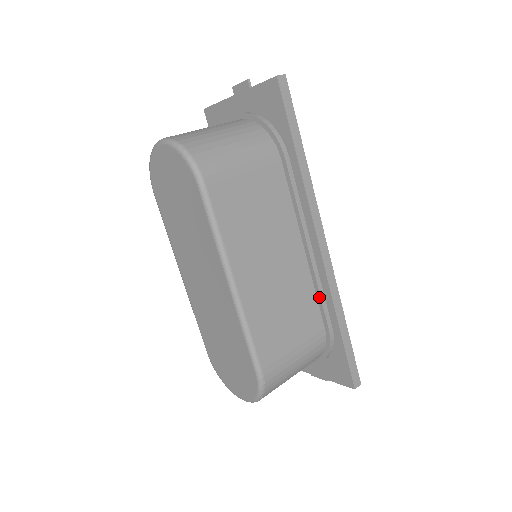
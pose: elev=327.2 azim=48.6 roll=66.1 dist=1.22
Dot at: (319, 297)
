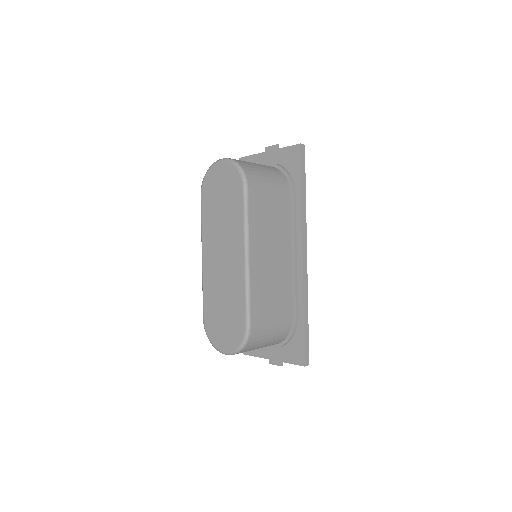
Dot at: (294, 291)
